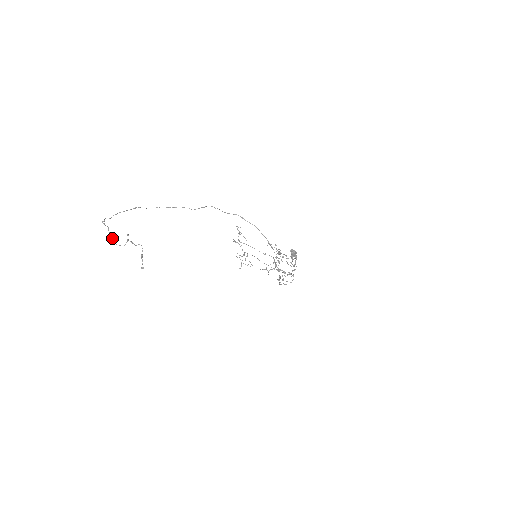
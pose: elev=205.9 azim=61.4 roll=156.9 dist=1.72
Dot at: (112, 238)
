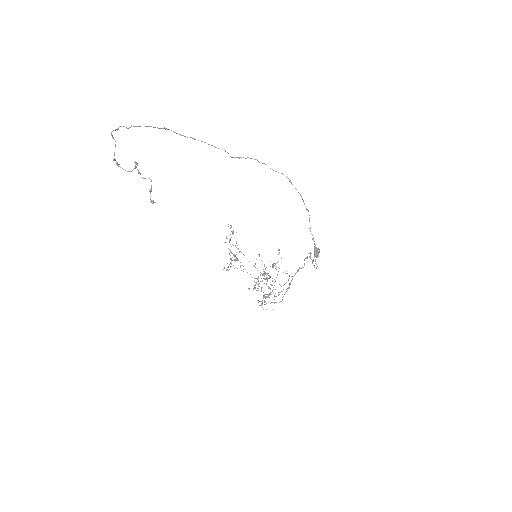
Dot at: (114, 158)
